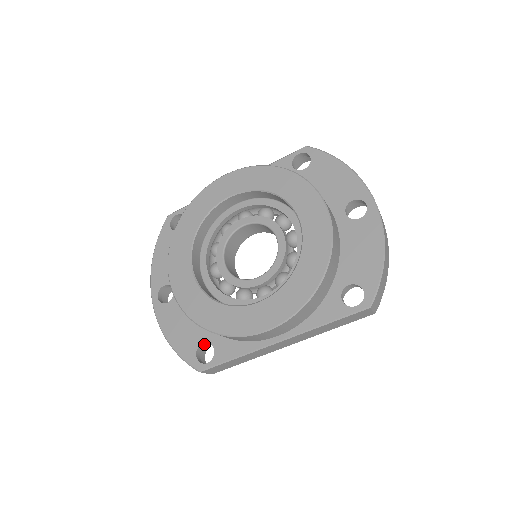
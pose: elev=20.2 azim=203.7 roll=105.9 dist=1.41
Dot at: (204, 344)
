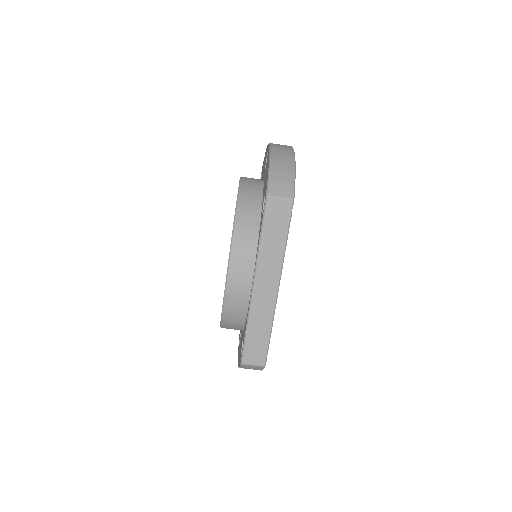
Dot at: occluded
